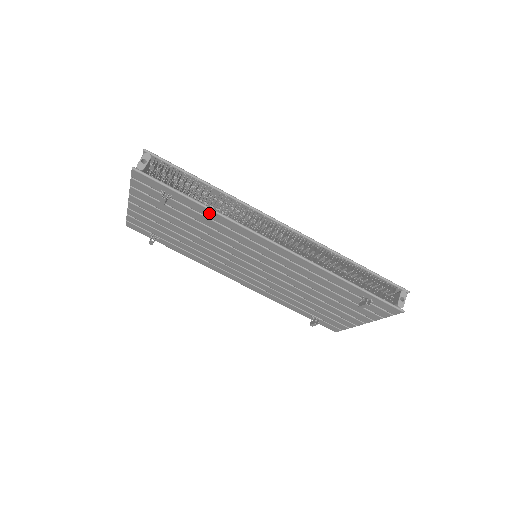
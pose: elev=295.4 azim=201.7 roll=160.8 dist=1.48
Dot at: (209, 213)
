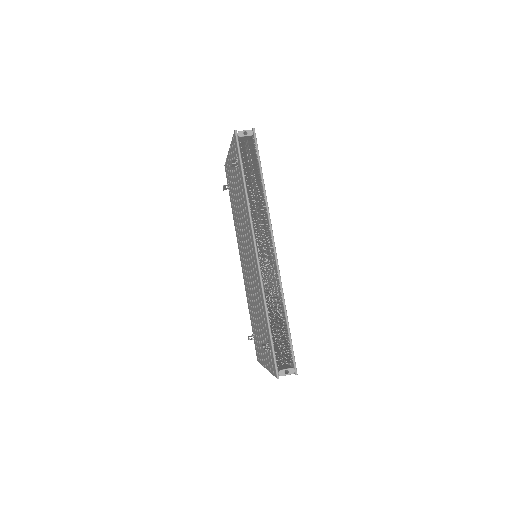
Dot at: (245, 196)
